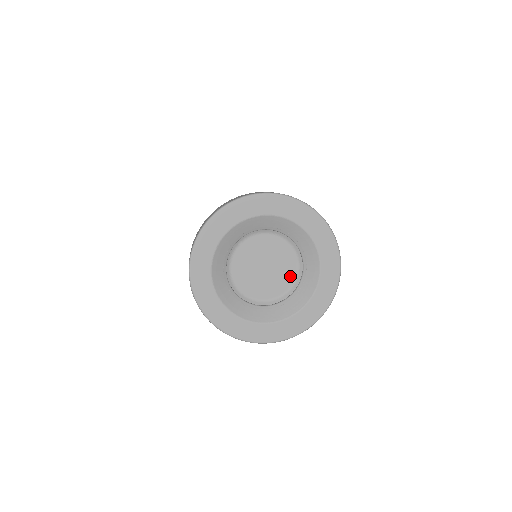
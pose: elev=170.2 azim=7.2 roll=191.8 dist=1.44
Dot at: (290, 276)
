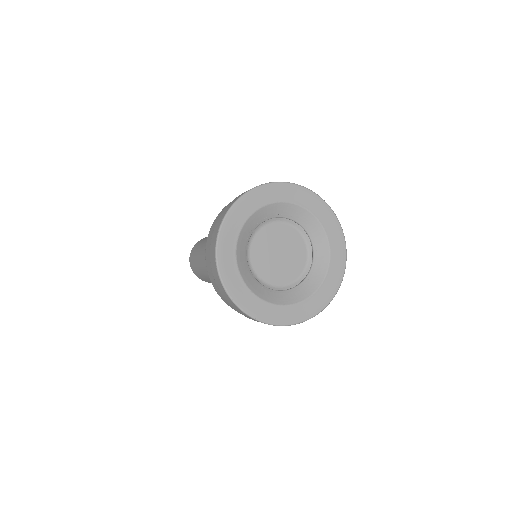
Dot at: (302, 260)
